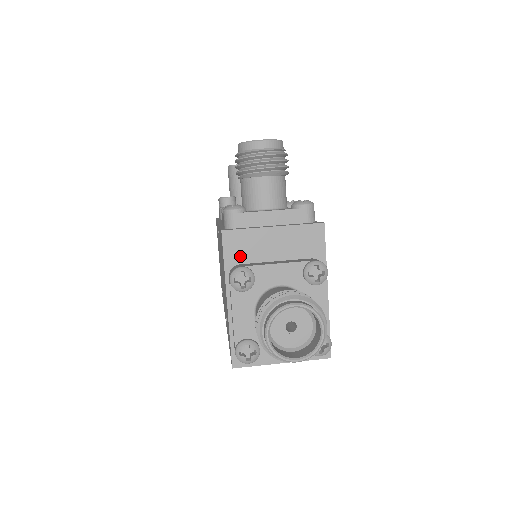
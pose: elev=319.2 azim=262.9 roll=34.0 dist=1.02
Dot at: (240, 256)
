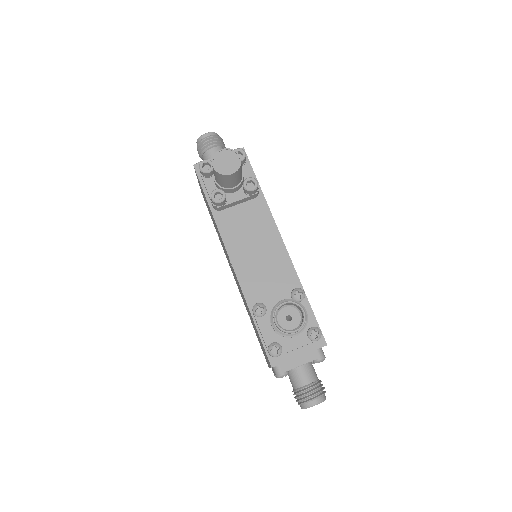
Dot at: (280, 364)
